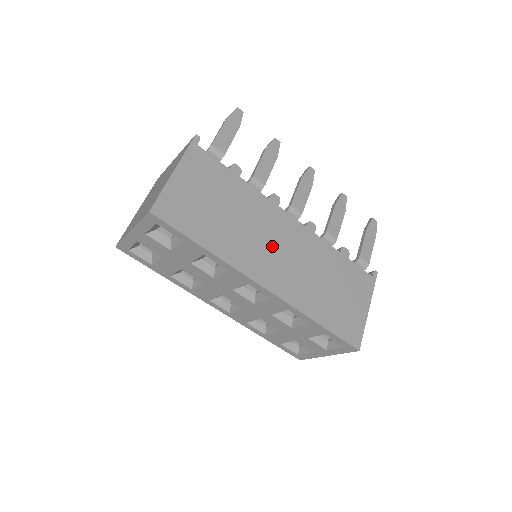
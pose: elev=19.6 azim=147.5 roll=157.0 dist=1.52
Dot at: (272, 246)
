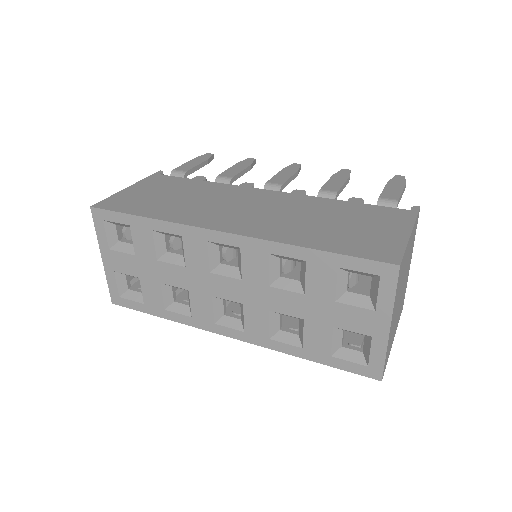
Dot at: (238, 208)
